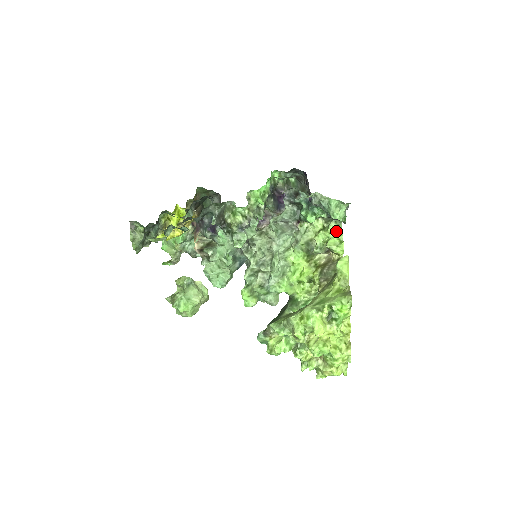
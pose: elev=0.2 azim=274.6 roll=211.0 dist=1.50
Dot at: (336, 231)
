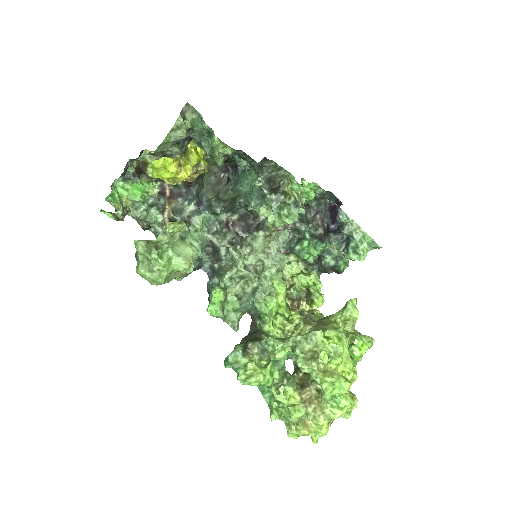
Dot at: (316, 281)
